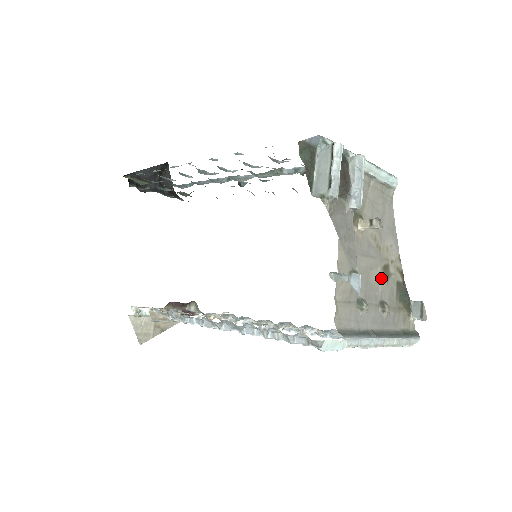
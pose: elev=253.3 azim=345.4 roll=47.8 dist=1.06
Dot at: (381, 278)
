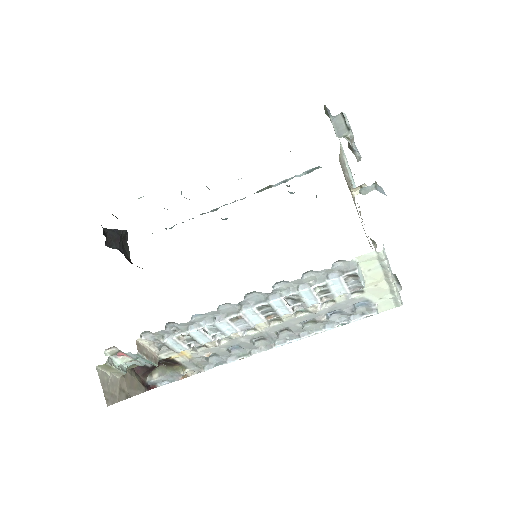
Dot at: occluded
